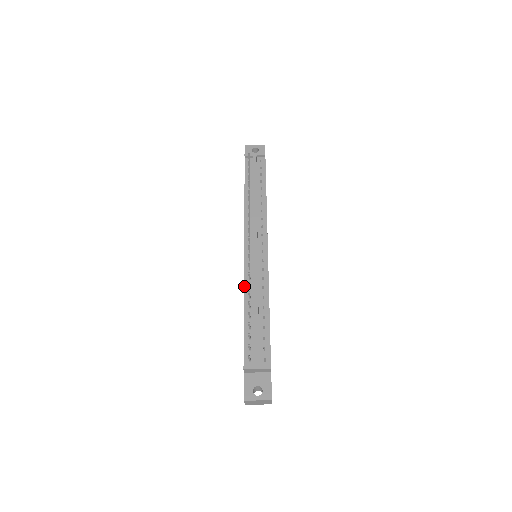
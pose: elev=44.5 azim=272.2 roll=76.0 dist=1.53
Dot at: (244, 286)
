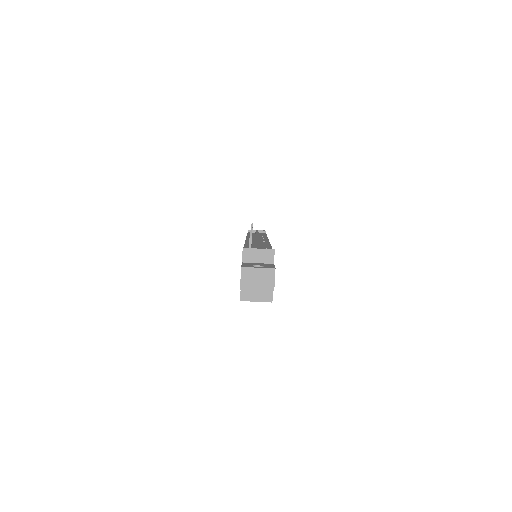
Dot at: (245, 243)
